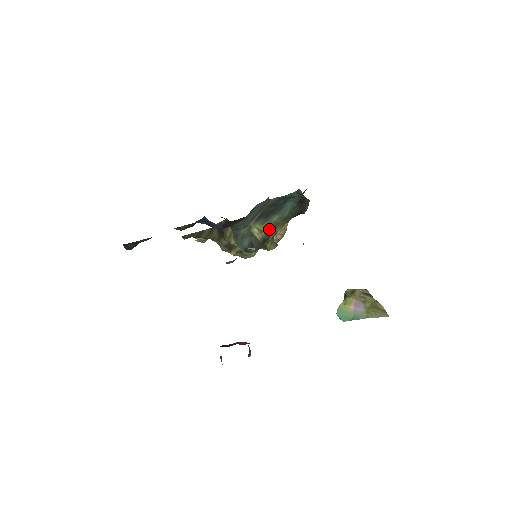
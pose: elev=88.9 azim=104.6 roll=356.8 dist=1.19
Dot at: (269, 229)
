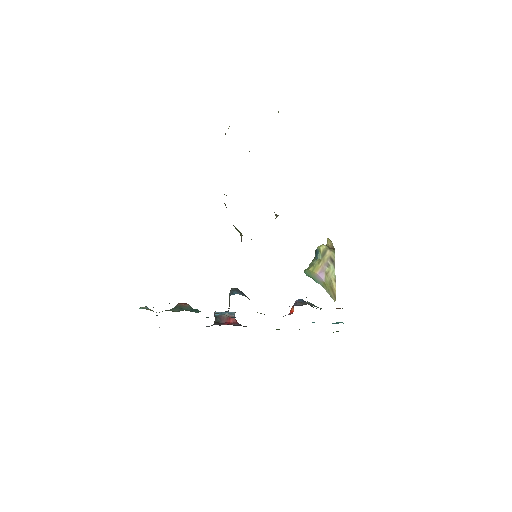
Dot at: occluded
